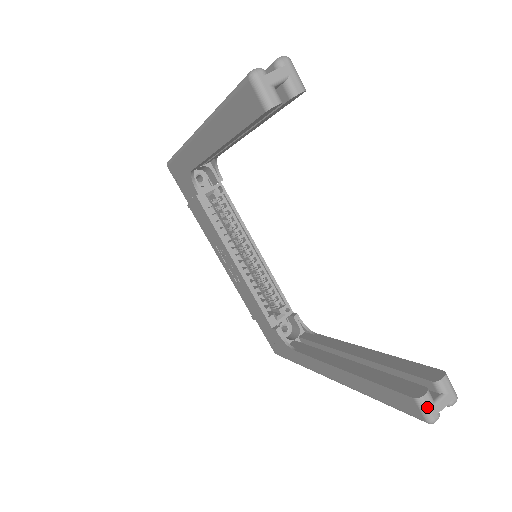
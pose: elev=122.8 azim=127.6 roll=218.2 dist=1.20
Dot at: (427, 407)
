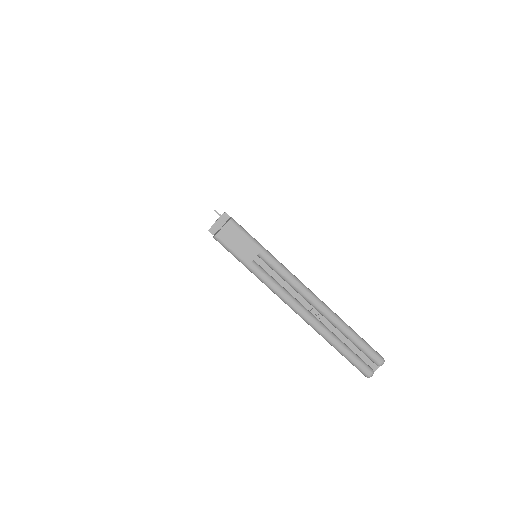
Dot at: occluded
